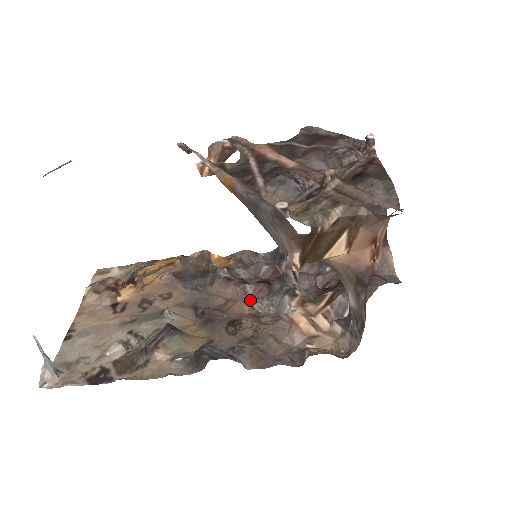
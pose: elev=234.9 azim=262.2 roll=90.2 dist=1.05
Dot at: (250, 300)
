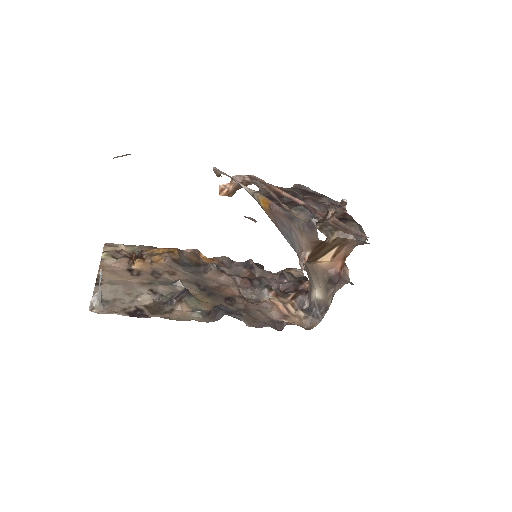
Dot at: (239, 287)
